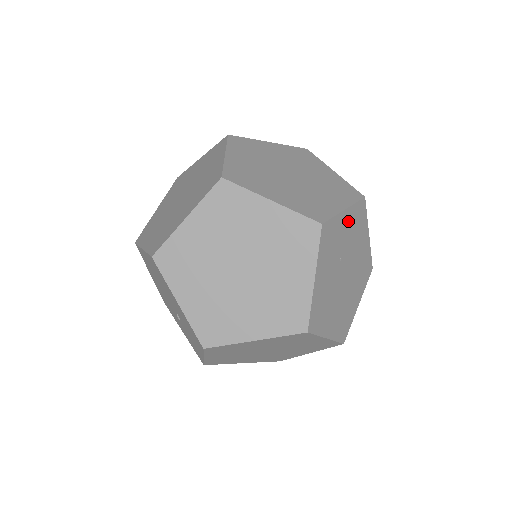
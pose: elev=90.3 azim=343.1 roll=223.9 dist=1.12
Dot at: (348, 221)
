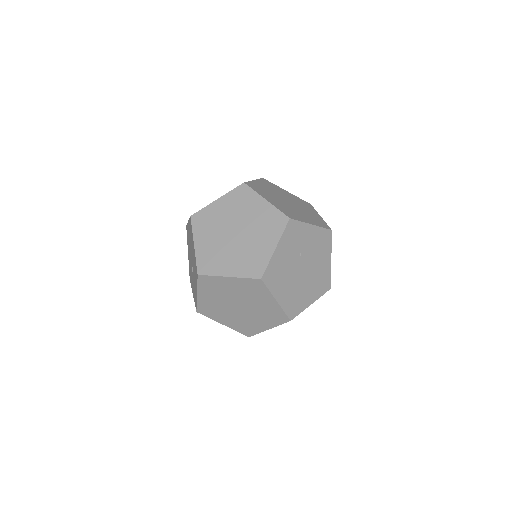
Dot at: (313, 234)
